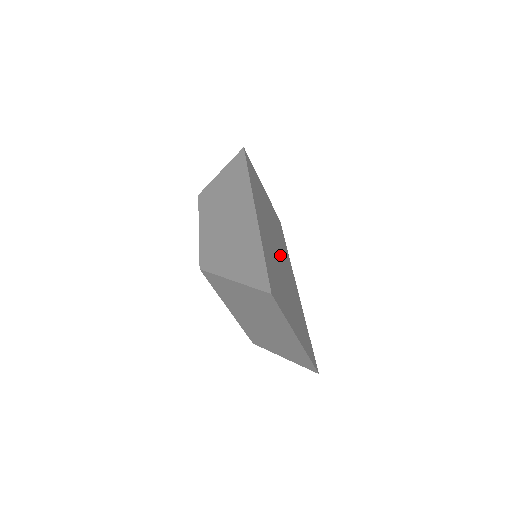
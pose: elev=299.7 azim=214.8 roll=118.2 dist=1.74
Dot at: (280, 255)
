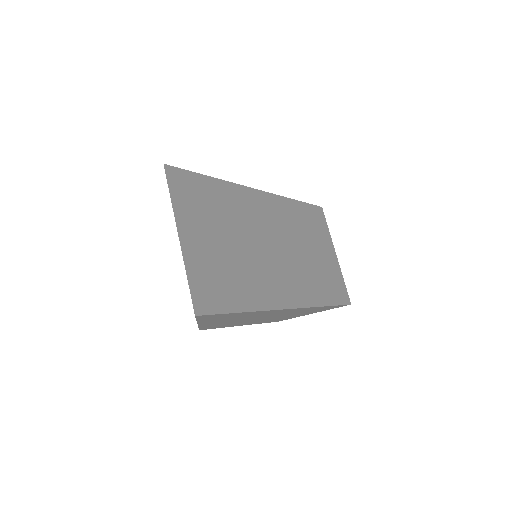
Dot at: (275, 255)
